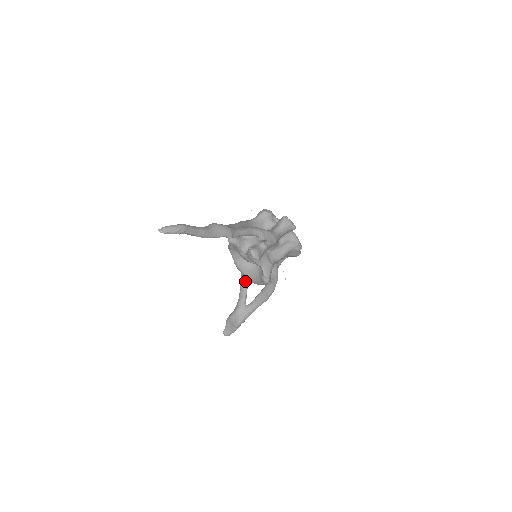
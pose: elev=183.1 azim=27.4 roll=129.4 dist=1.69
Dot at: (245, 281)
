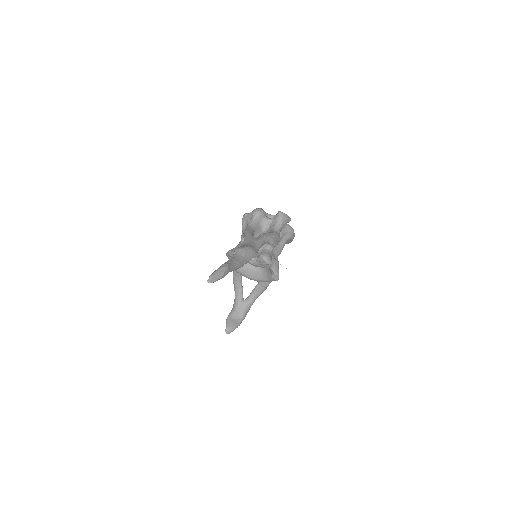
Dot at: (239, 278)
